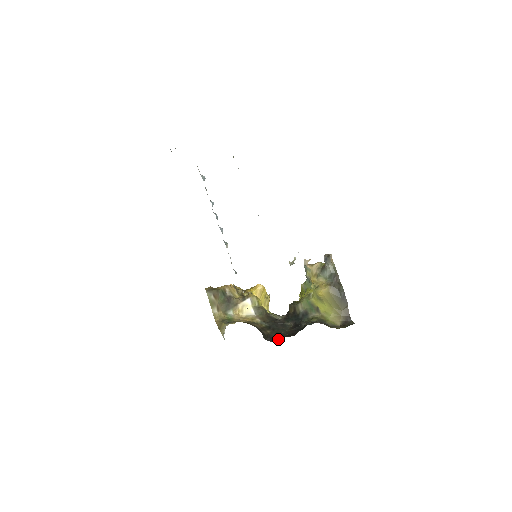
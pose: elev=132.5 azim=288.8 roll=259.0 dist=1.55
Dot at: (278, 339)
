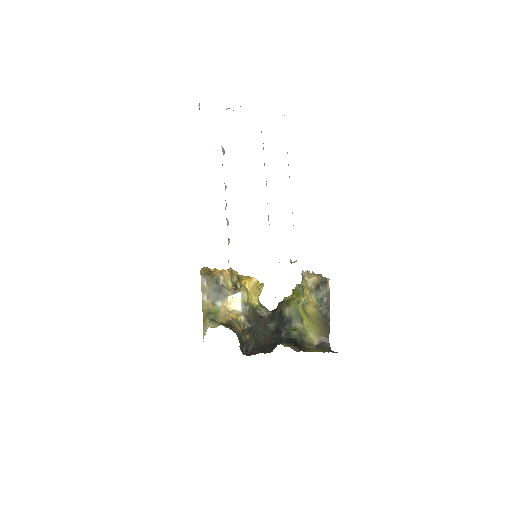
Dot at: (253, 351)
